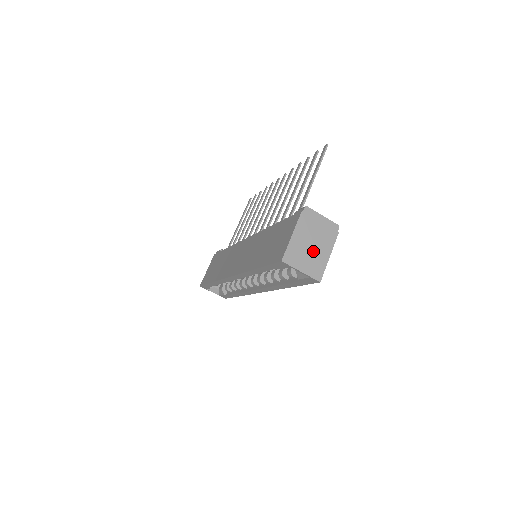
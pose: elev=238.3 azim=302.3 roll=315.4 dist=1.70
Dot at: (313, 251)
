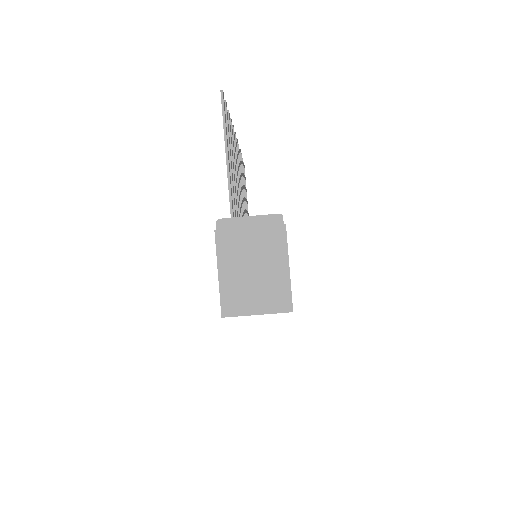
Dot at: (260, 276)
